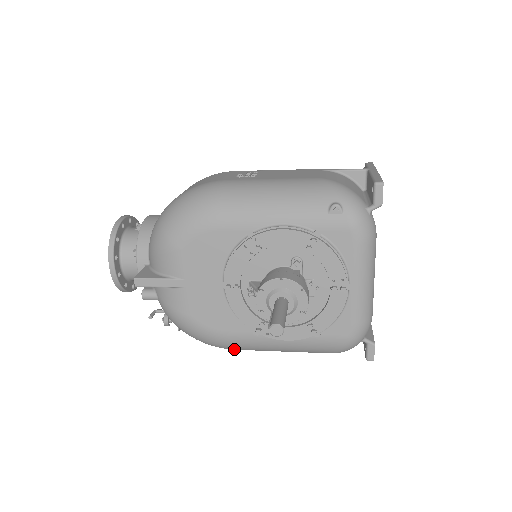
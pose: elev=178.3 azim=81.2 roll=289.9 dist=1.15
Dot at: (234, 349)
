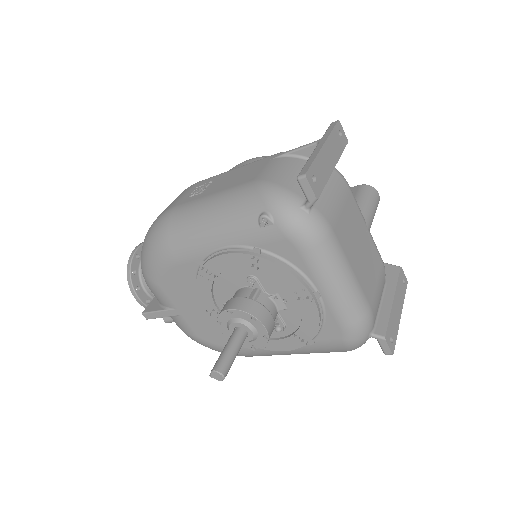
Dot at: occluded
